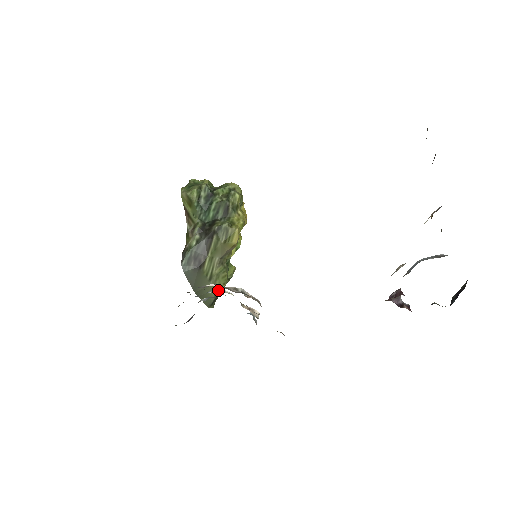
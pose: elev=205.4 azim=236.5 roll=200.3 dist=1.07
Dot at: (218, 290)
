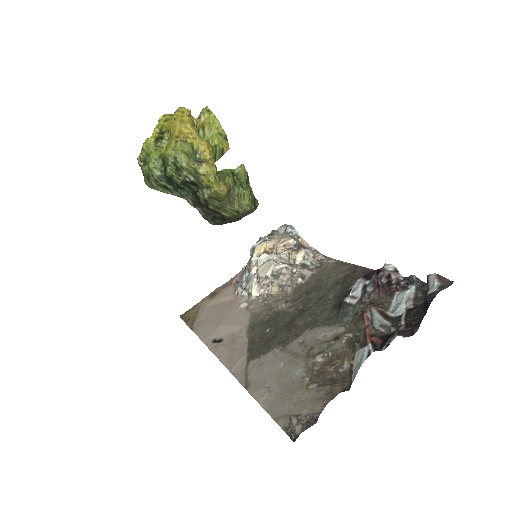
Dot at: (250, 205)
